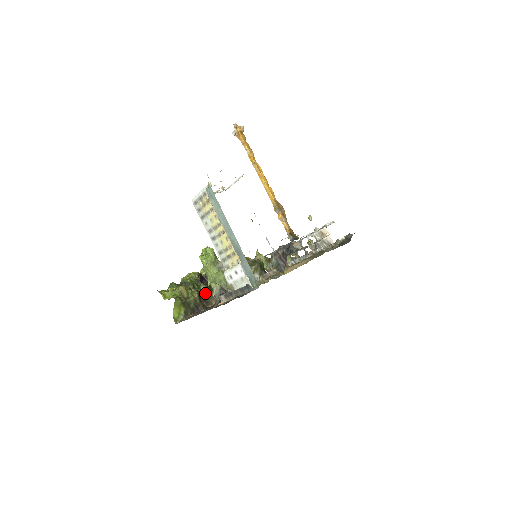
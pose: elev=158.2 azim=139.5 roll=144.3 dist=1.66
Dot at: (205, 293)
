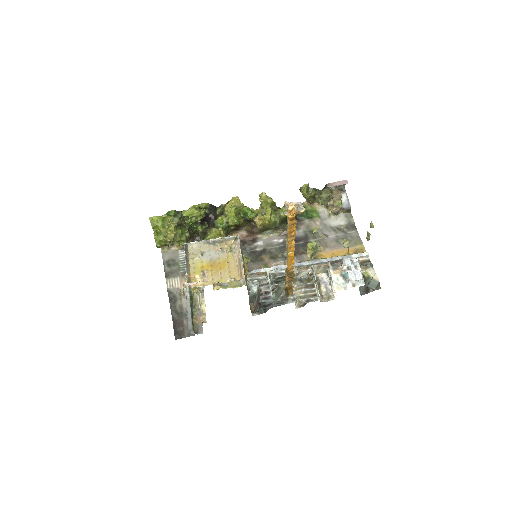
Dot at: (199, 234)
